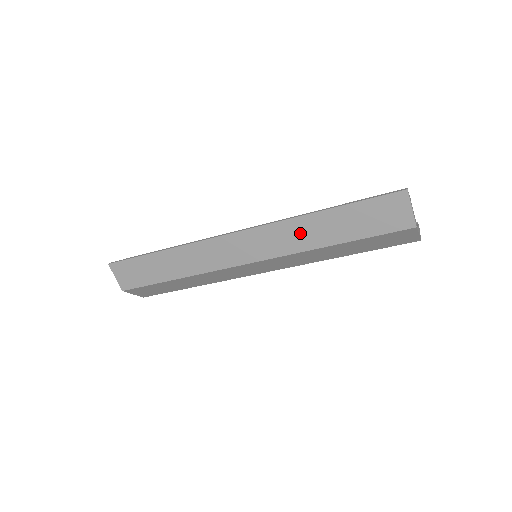
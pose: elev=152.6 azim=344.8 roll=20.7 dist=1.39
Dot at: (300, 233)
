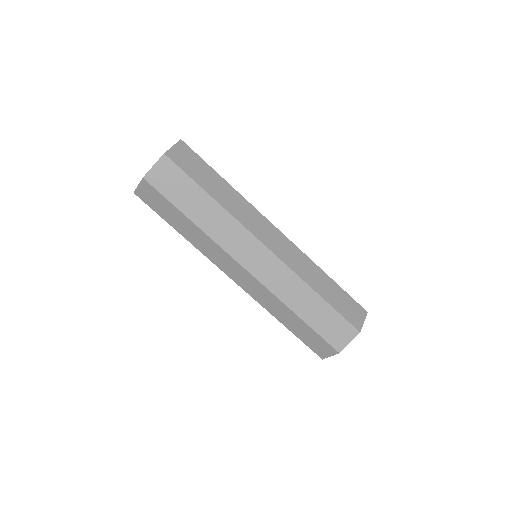
Dot at: (308, 270)
